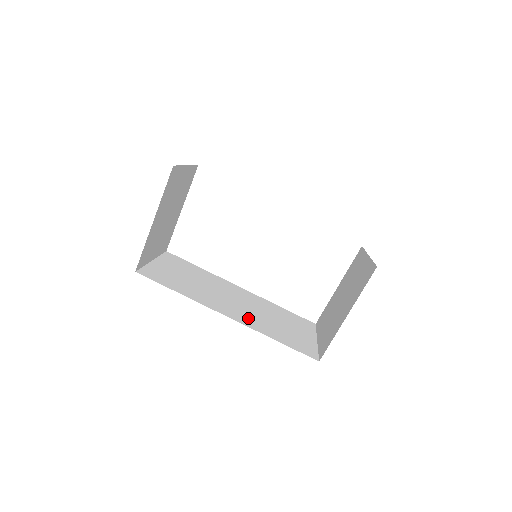
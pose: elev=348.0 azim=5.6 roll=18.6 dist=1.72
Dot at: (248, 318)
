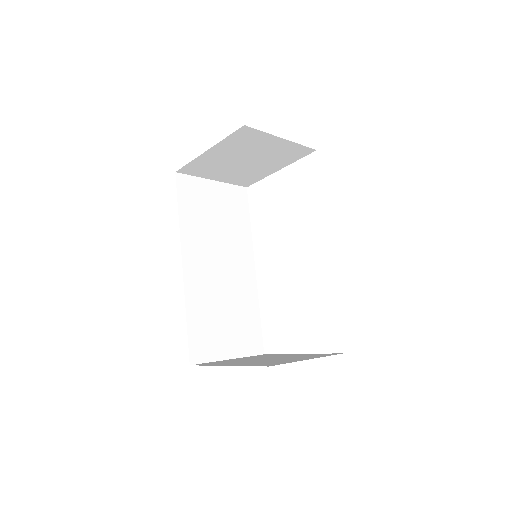
Dot at: (201, 284)
